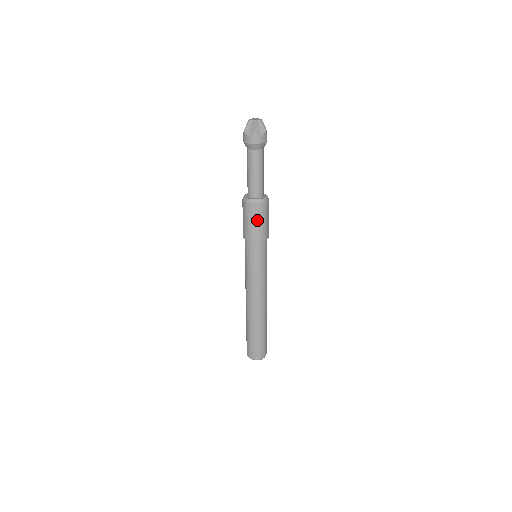
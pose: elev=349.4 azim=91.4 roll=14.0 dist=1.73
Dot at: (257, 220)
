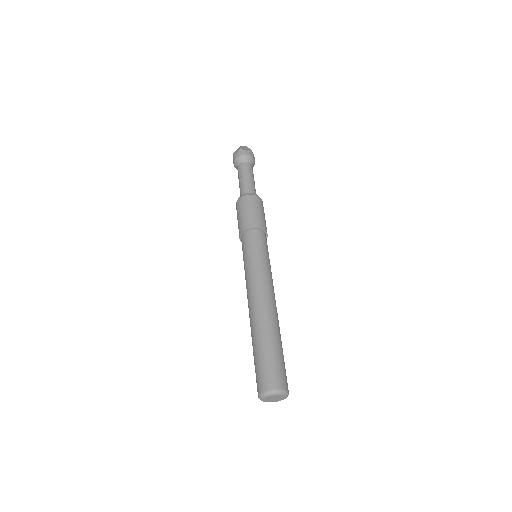
Dot at: (262, 211)
